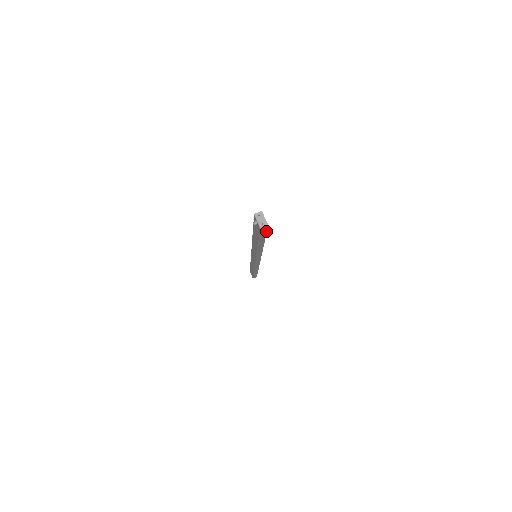
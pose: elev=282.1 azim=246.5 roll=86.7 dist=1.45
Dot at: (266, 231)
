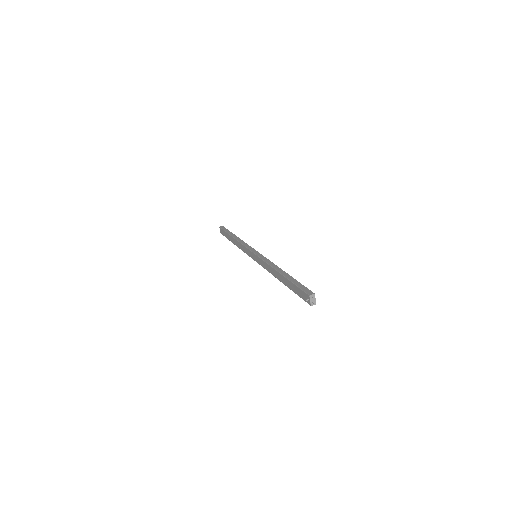
Dot at: occluded
